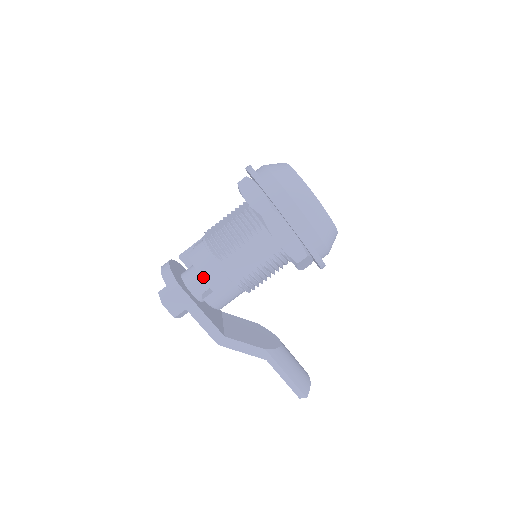
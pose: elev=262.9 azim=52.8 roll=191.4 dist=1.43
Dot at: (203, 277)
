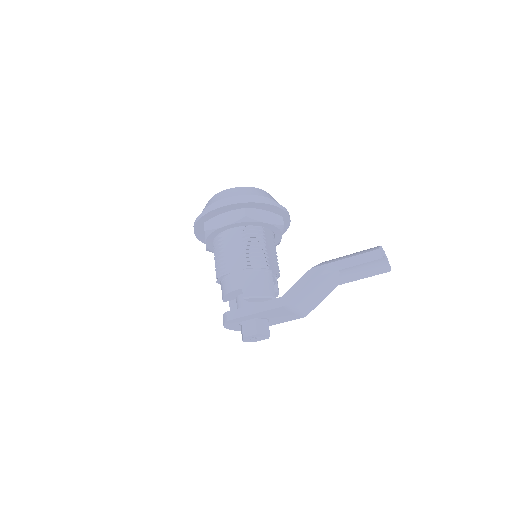
Dot at: (230, 291)
